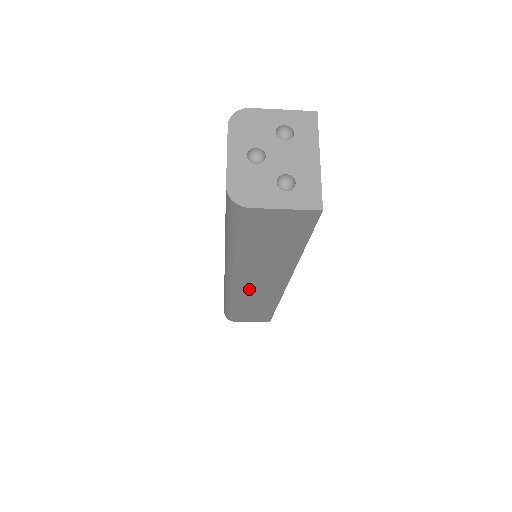
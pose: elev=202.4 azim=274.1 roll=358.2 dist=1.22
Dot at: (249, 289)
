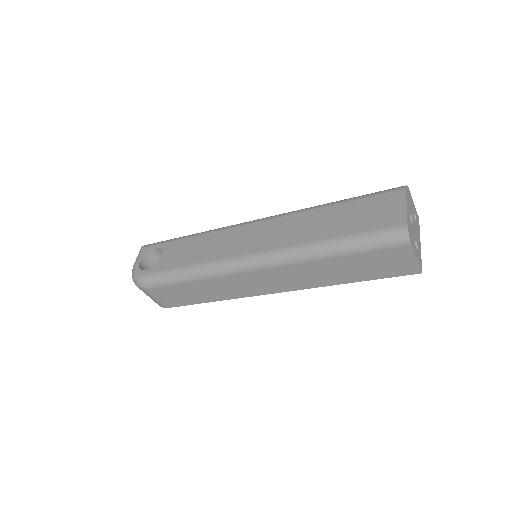
Dot at: (252, 277)
